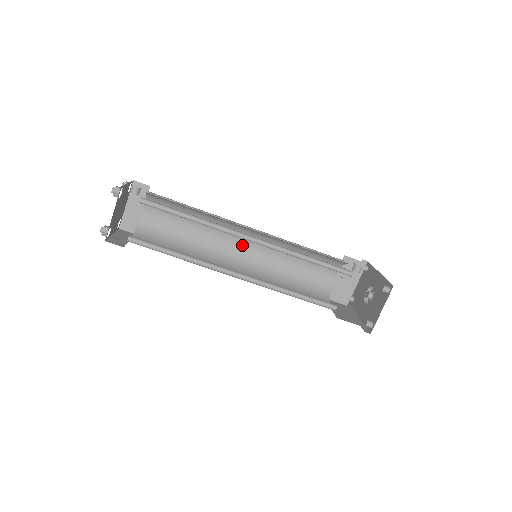
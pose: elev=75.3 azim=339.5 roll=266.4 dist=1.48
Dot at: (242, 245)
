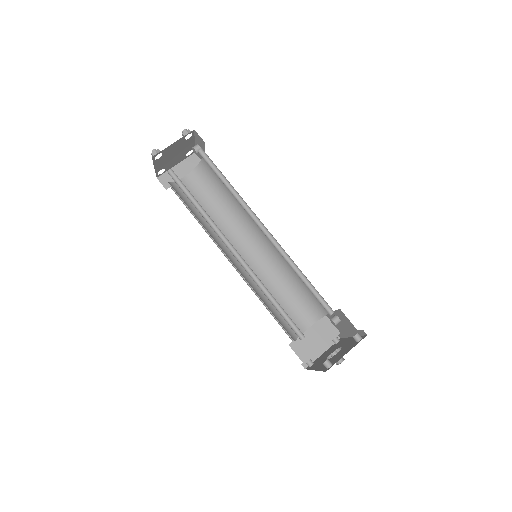
Dot at: (245, 250)
